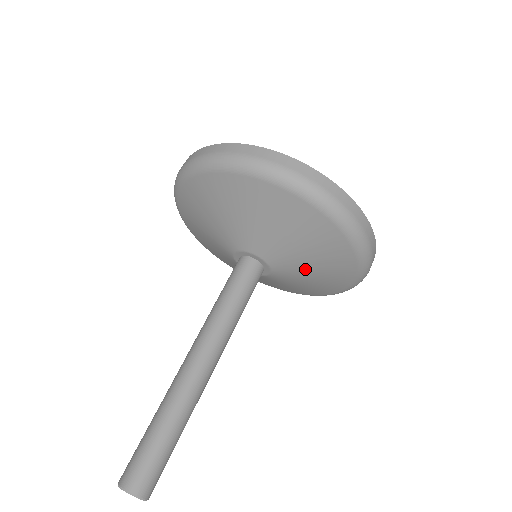
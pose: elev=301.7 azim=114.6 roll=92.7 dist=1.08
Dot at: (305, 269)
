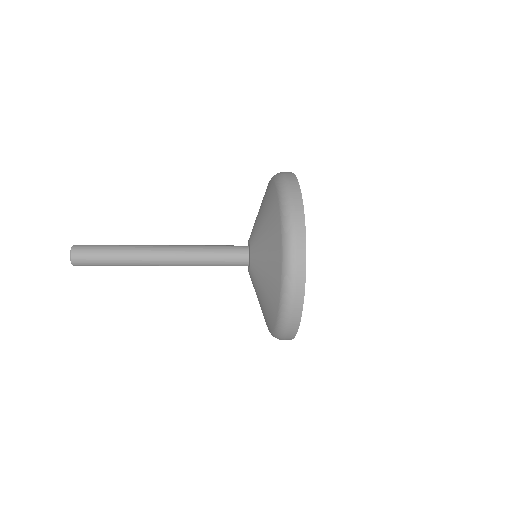
Dot at: (262, 254)
